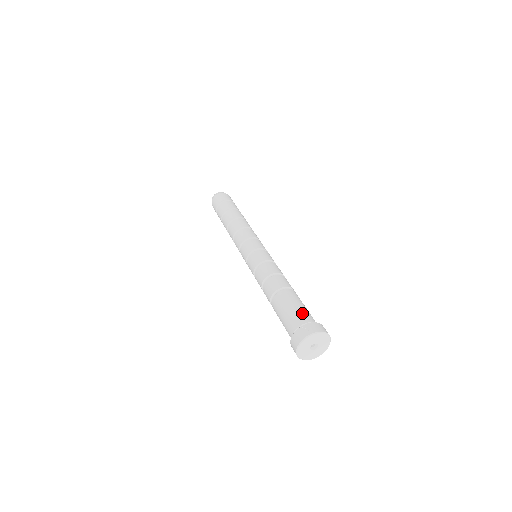
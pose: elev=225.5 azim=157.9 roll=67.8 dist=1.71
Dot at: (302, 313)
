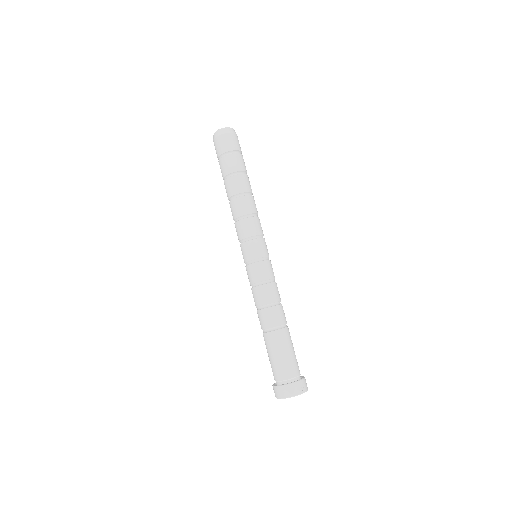
Dot at: (297, 363)
